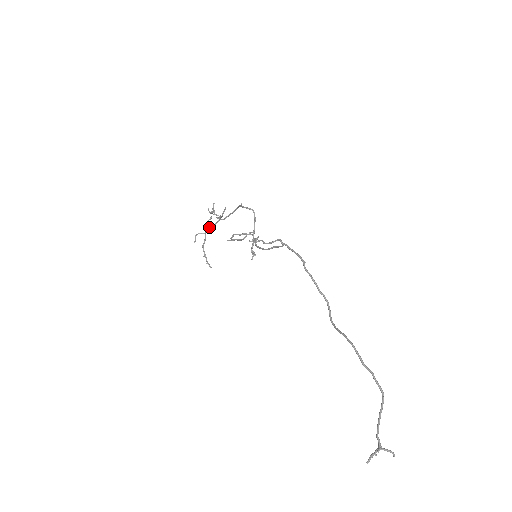
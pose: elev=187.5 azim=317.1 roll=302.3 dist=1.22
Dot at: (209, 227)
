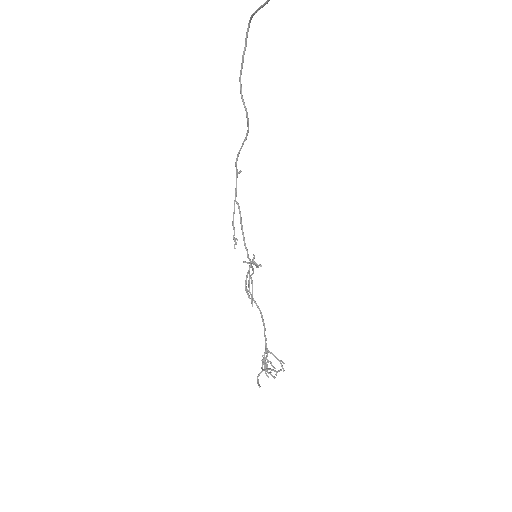
Dot at: (262, 362)
